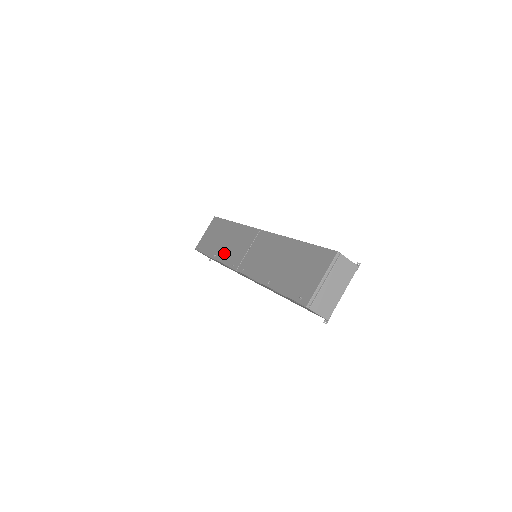
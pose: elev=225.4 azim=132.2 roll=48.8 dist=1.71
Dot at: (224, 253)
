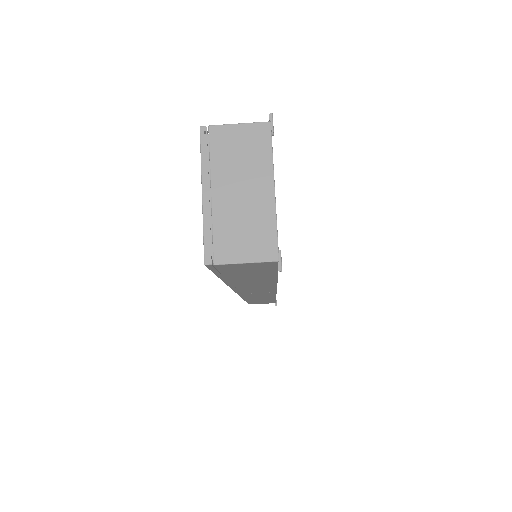
Dot at: occluded
